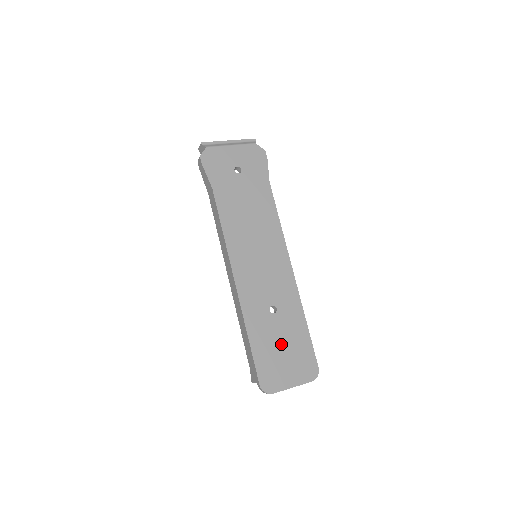
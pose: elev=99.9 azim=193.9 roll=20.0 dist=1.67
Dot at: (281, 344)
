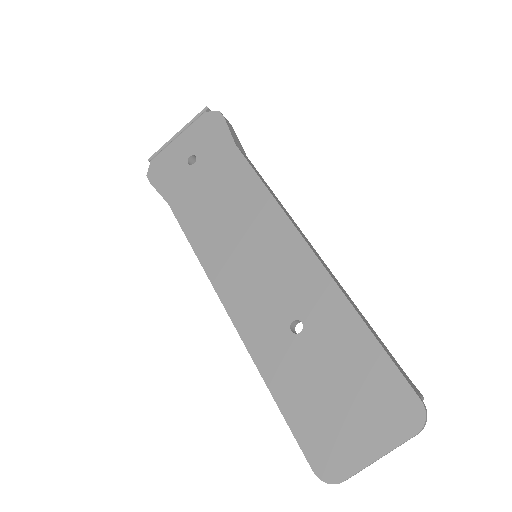
Dot at: (329, 381)
